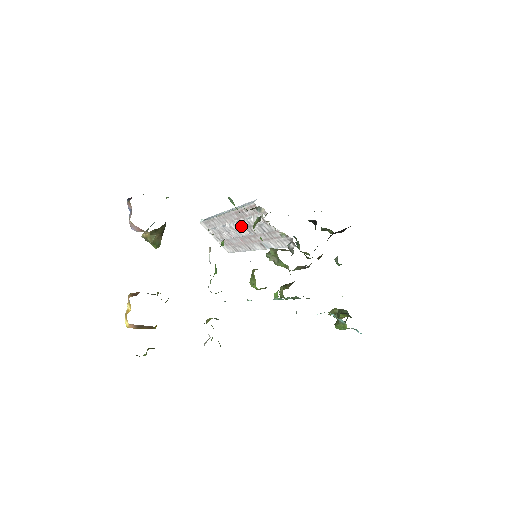
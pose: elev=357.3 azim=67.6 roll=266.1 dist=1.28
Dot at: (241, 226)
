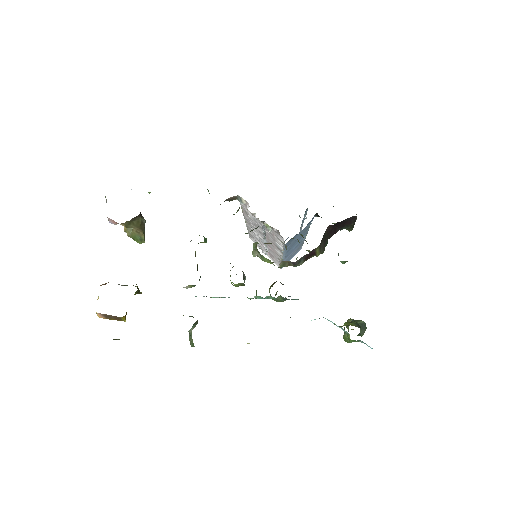
Dot at: (254, 228)
